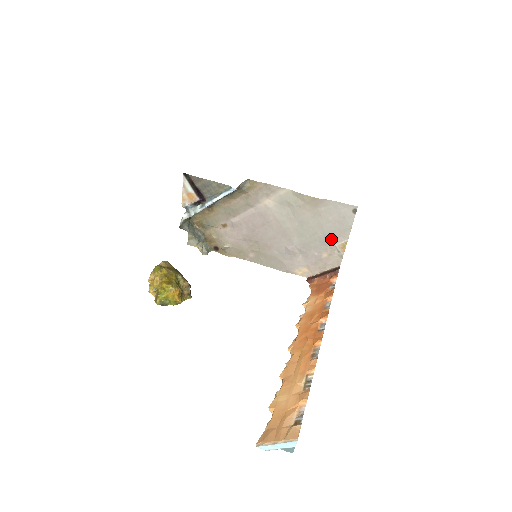
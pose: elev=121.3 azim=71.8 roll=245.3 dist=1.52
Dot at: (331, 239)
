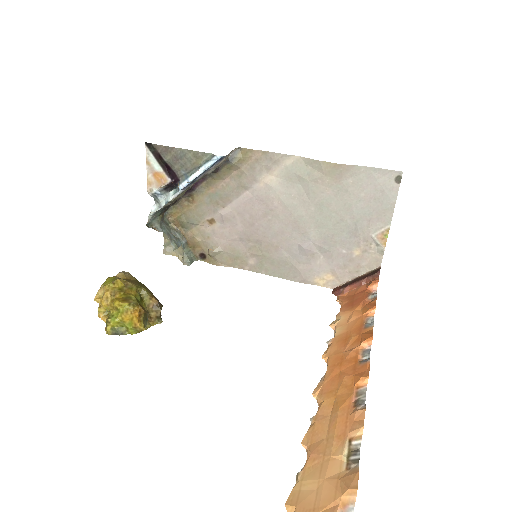
Dot at: (365, 227)
